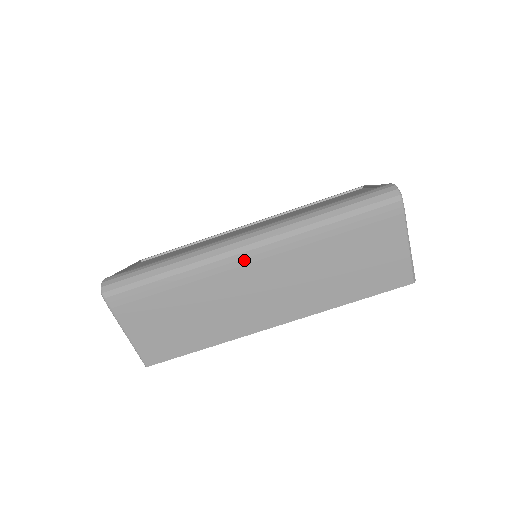
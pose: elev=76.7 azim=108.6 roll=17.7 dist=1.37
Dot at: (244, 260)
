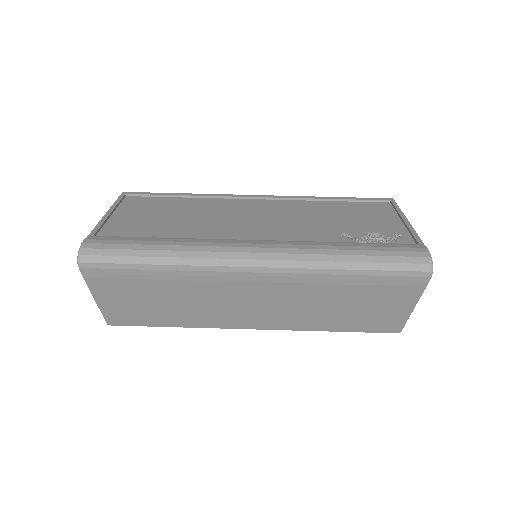
Dot at: (245, 278)
